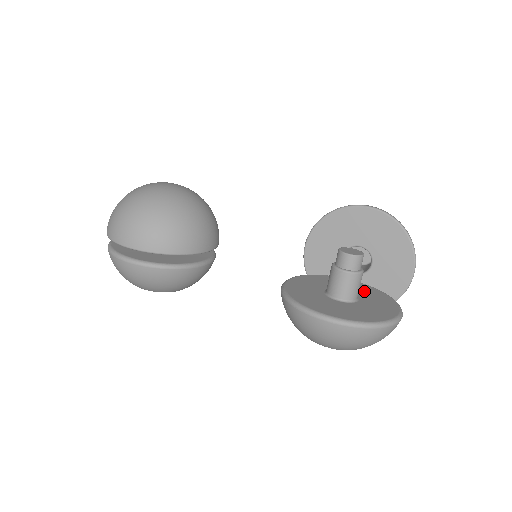
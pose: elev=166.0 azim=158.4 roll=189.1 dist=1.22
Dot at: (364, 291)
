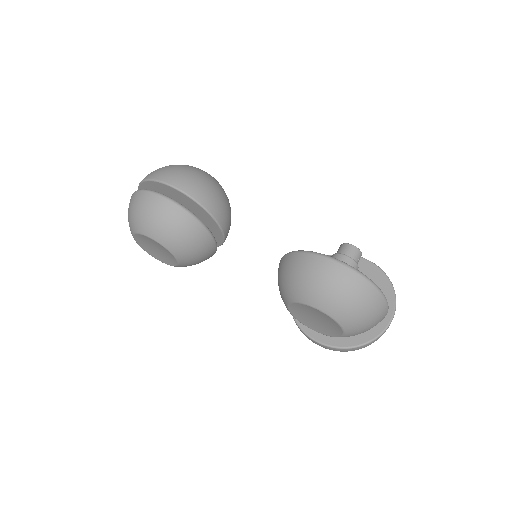
Dot at: occluded
